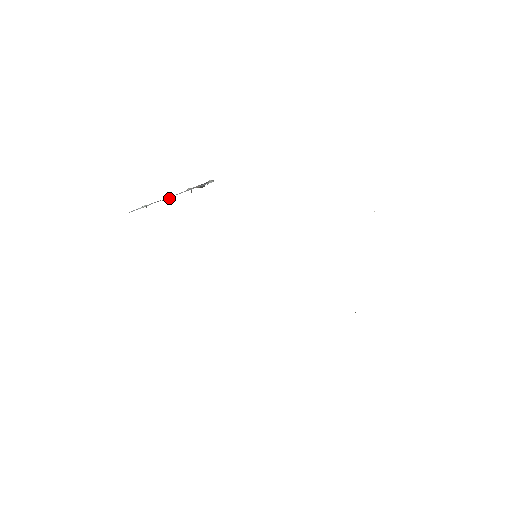
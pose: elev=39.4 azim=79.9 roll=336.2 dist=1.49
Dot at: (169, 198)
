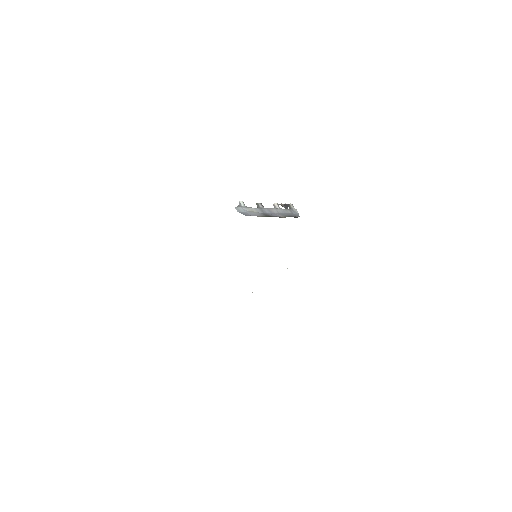
Dot at: (263, 207)
